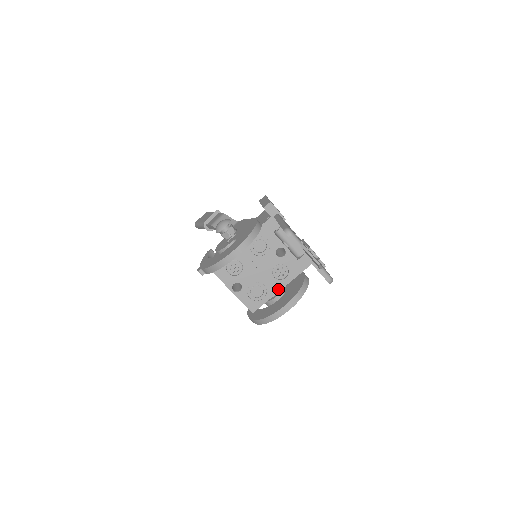
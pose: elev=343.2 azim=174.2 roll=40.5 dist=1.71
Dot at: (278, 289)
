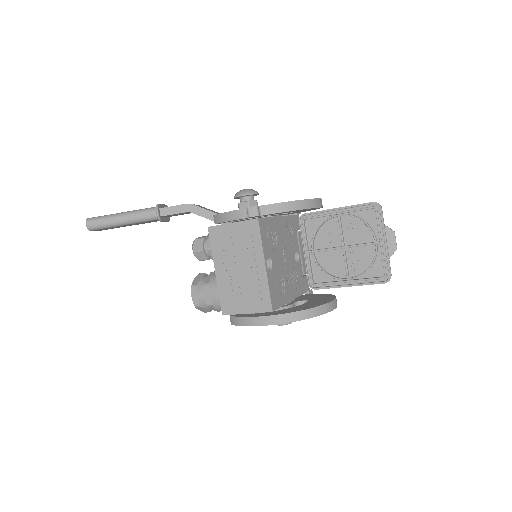
Dot at: (291, 297)
